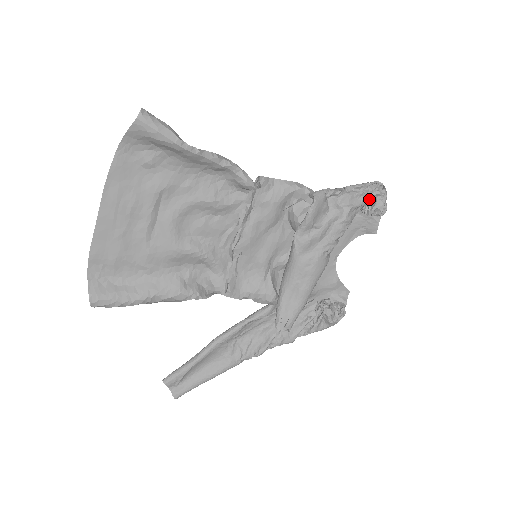
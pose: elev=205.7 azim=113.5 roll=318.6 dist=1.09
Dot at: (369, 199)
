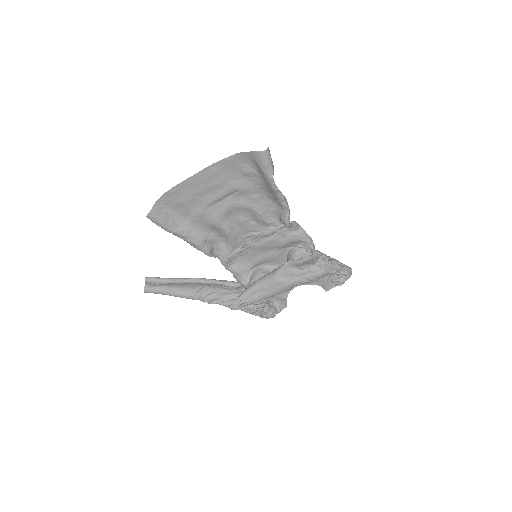
Dot at: (339, 274)
